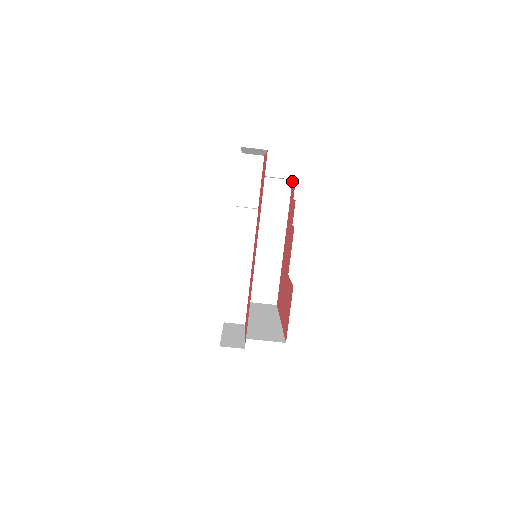
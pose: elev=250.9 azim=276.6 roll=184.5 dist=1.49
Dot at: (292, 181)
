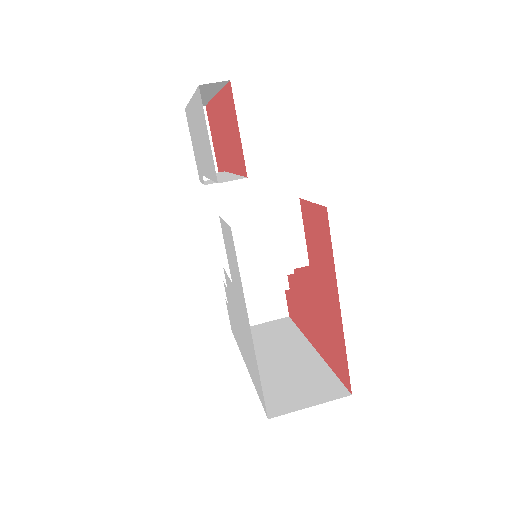
Dot at: (289, 315)
